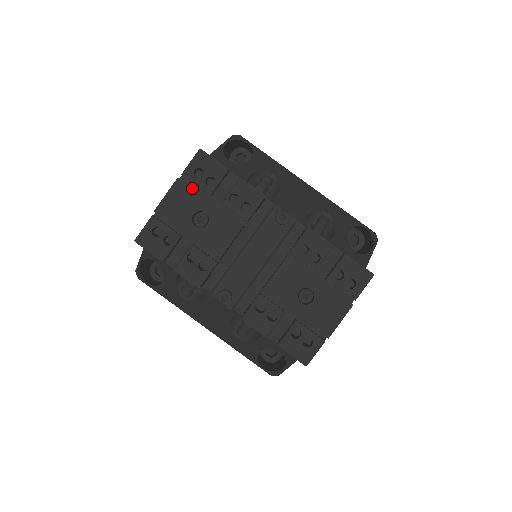
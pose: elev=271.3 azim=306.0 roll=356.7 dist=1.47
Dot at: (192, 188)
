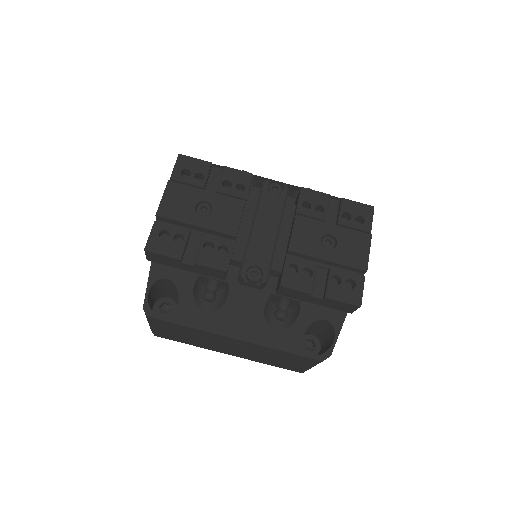
Dot at: (185, 185)
